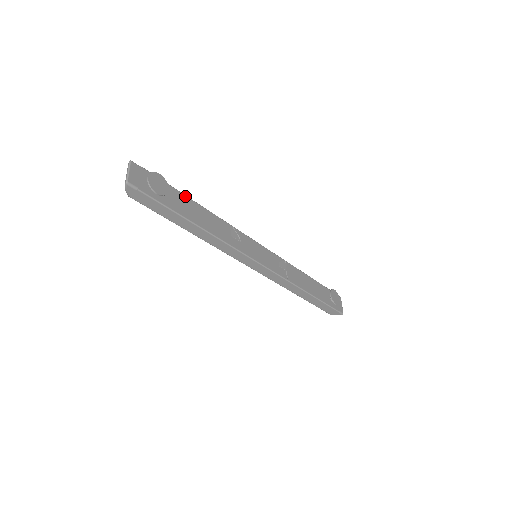
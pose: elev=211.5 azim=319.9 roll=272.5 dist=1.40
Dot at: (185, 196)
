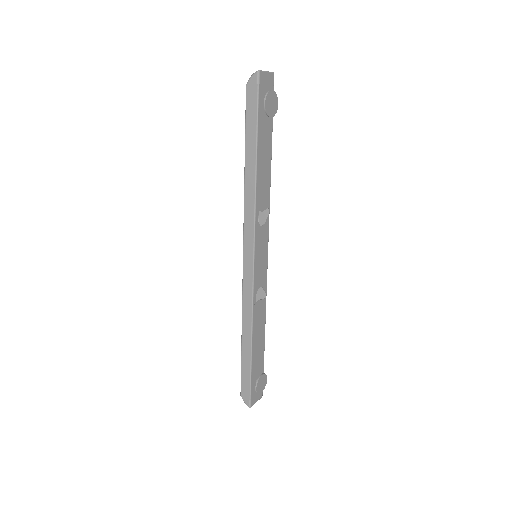
Dot at: (271, 143)
